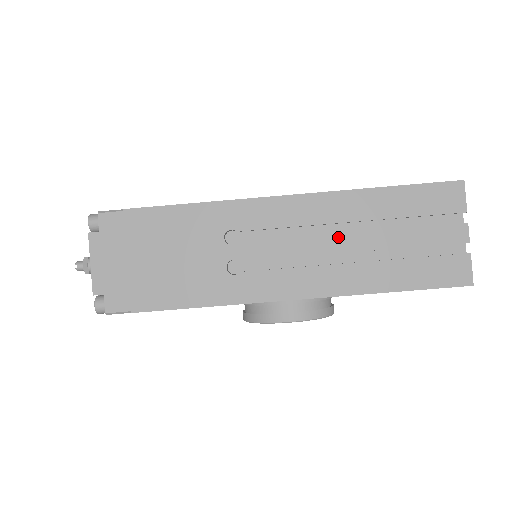
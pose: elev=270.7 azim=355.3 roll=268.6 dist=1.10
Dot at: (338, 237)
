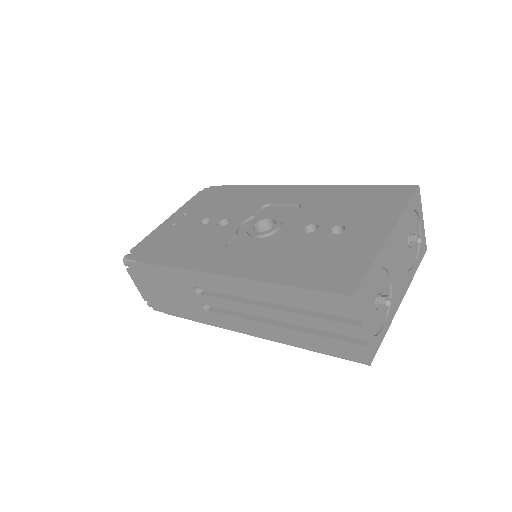
Dot at: (263, 309)
